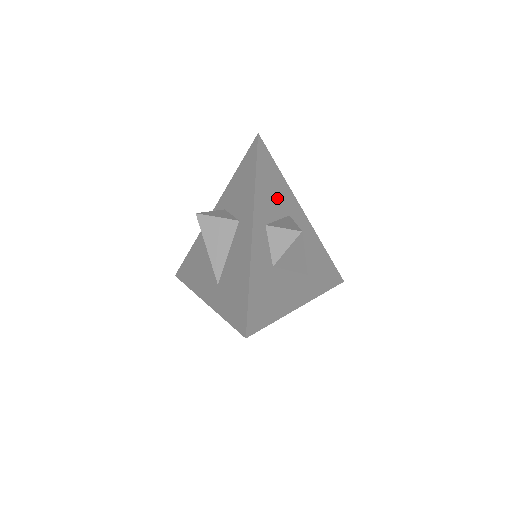
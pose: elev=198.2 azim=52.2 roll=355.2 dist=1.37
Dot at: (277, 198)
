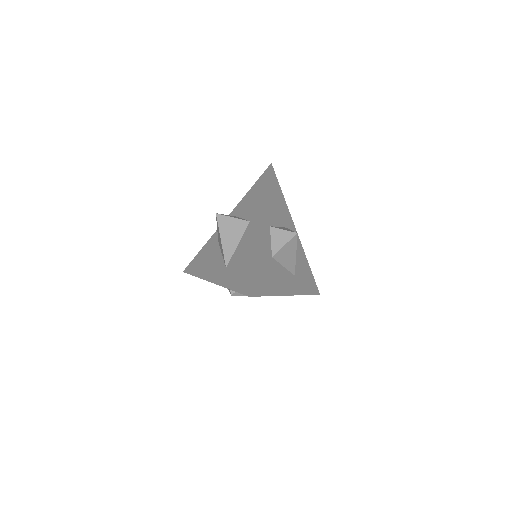
Dot at: (279, 212)
